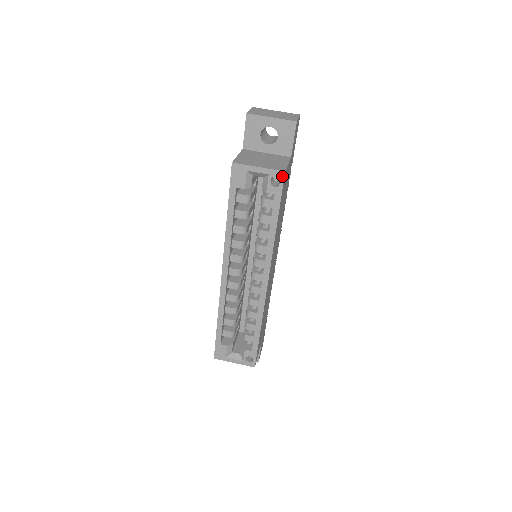
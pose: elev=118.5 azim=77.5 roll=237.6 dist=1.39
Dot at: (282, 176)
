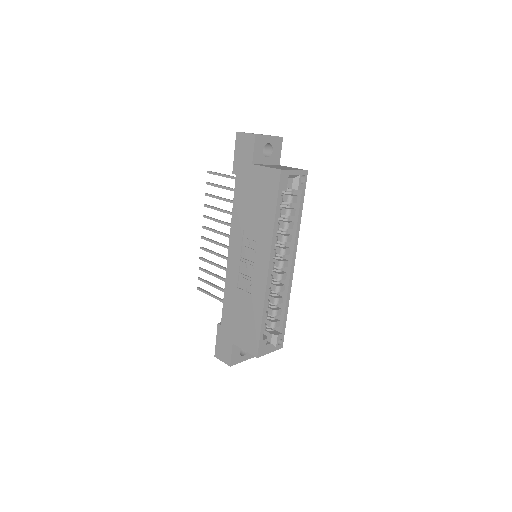
Dot at: (306, 174)
